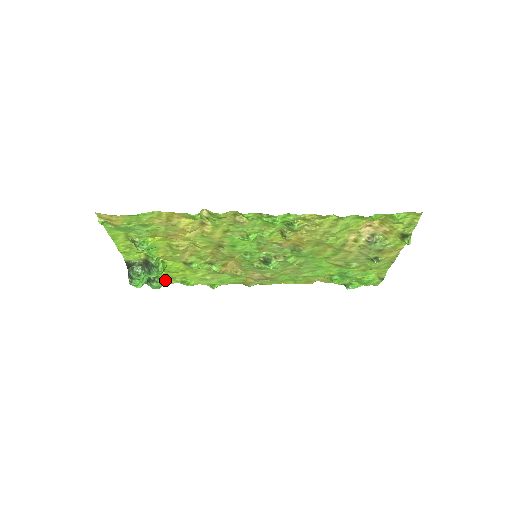
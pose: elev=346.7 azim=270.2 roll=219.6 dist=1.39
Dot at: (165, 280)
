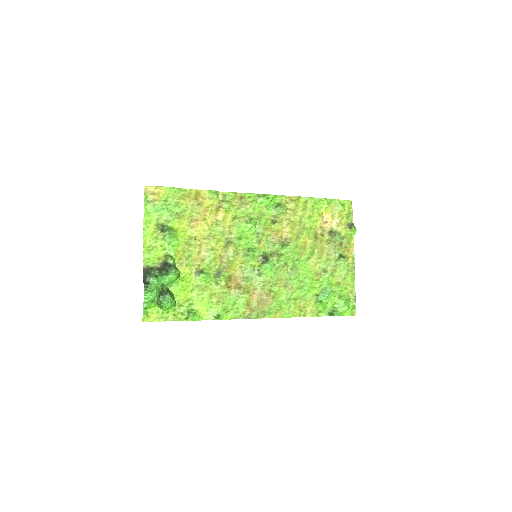
Dot at: occluded
